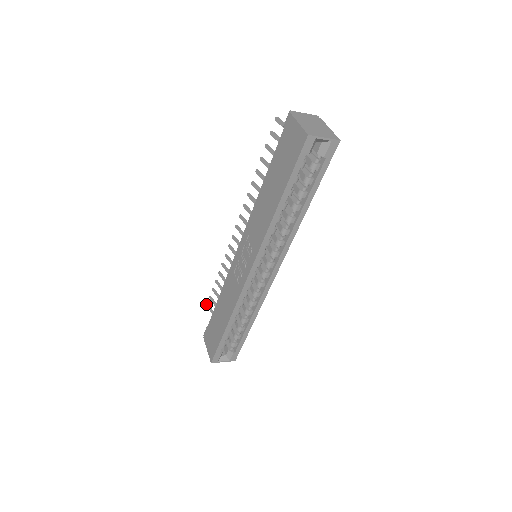
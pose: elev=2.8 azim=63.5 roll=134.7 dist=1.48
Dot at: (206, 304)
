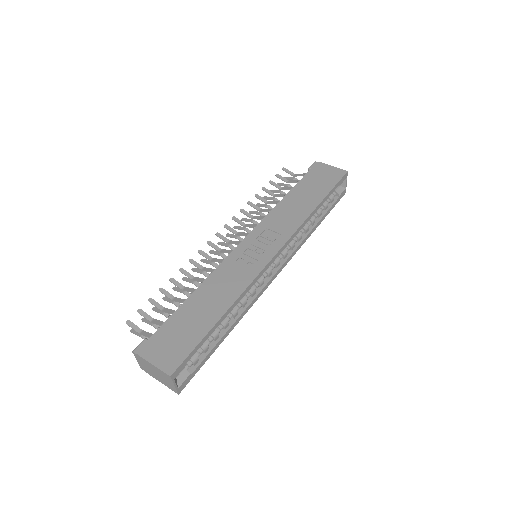
Dot at: occluded
